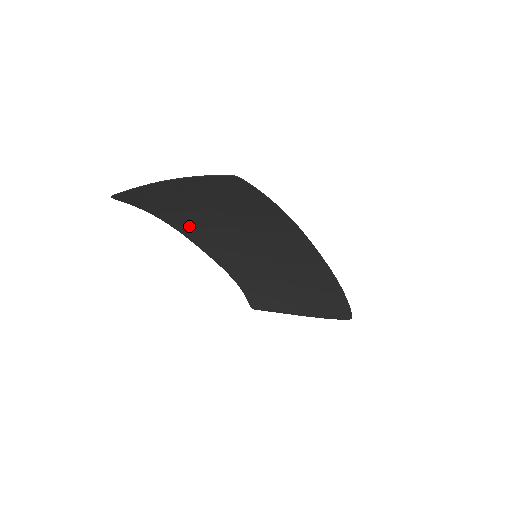
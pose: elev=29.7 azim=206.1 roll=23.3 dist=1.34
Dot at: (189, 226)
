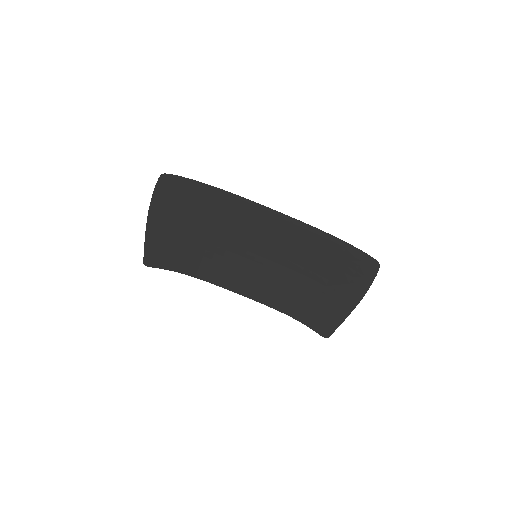
Dot at: (205, 267)
